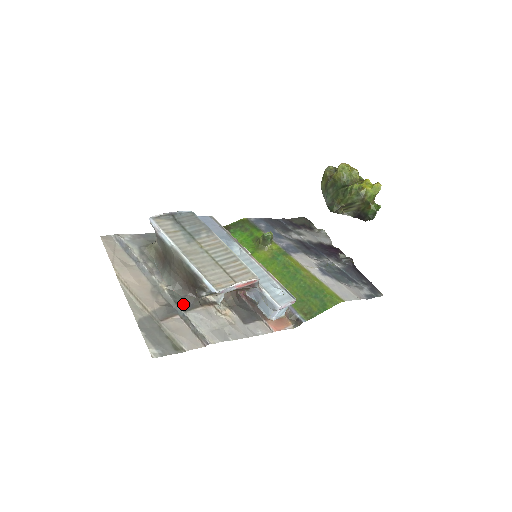
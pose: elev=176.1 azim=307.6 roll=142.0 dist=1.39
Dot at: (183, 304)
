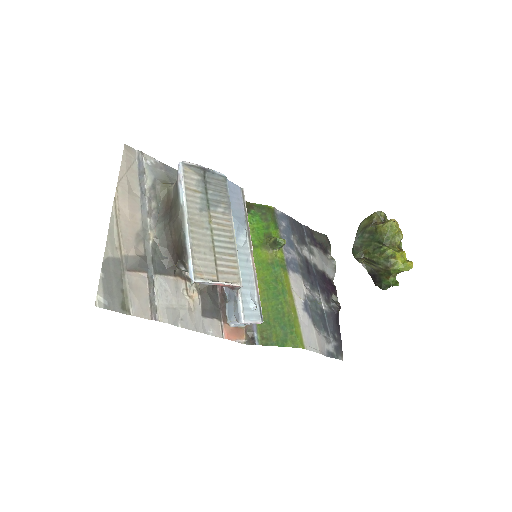
Dot at: (158, 265)
